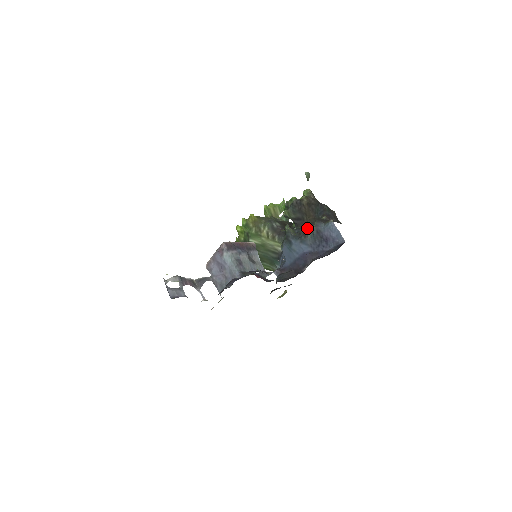
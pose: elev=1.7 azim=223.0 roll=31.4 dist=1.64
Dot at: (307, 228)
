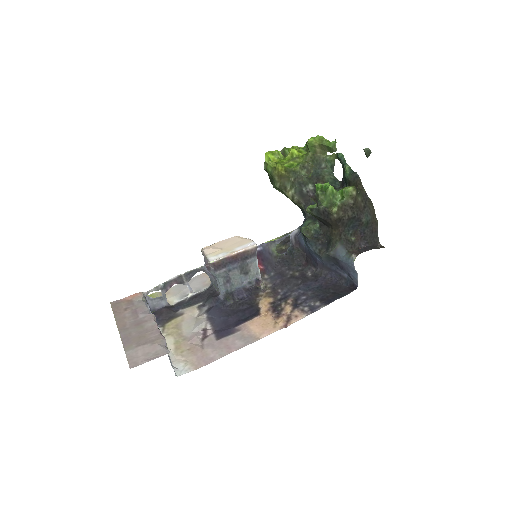
Dot at: (328, 239)
